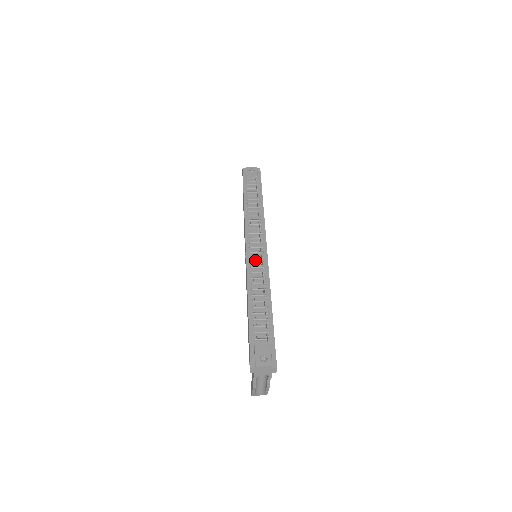
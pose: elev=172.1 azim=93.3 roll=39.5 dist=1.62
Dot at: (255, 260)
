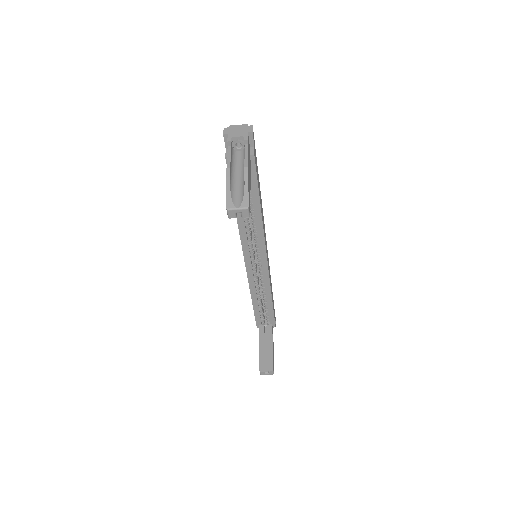
Dot at: occluded
